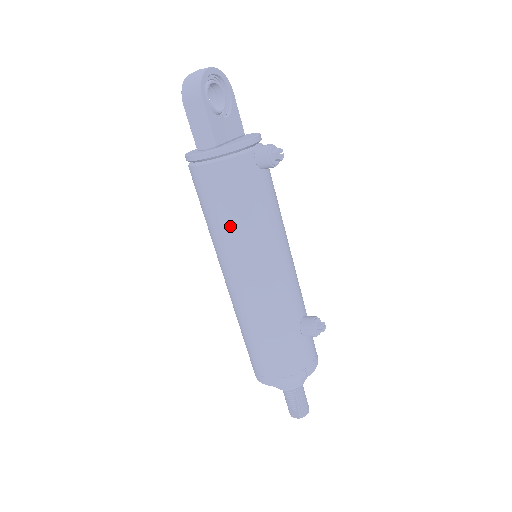
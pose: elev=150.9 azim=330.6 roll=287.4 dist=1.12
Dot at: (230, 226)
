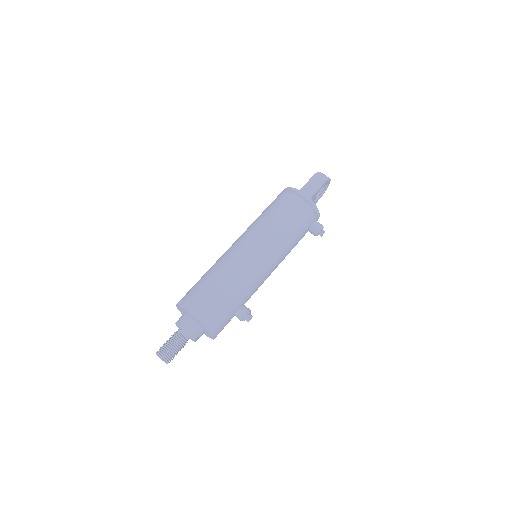
Dot at: (280, 227)
